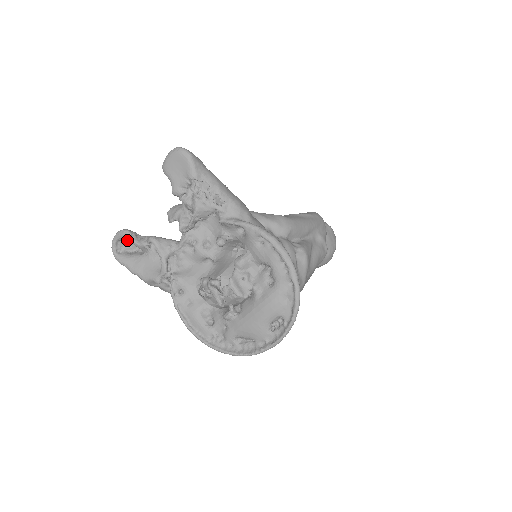
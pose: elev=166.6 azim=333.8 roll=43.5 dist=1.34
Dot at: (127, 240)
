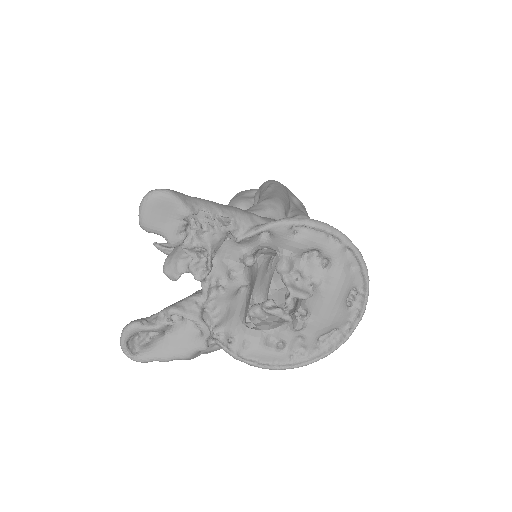
Dot at: (136, 333)
